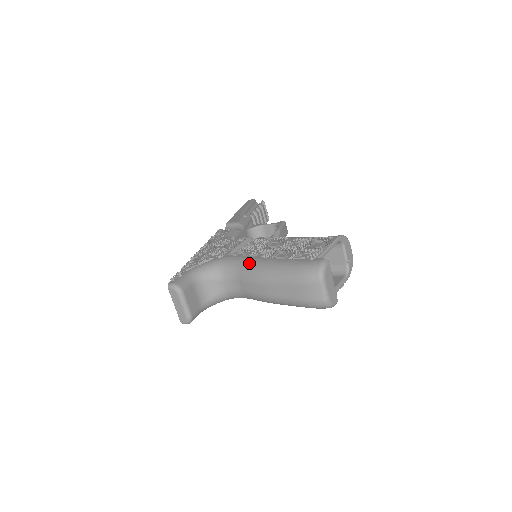
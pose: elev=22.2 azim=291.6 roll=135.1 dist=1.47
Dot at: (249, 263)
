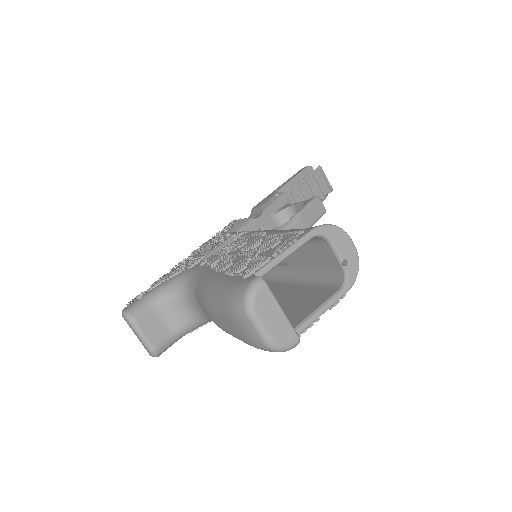
Dot at: (201, 279)
